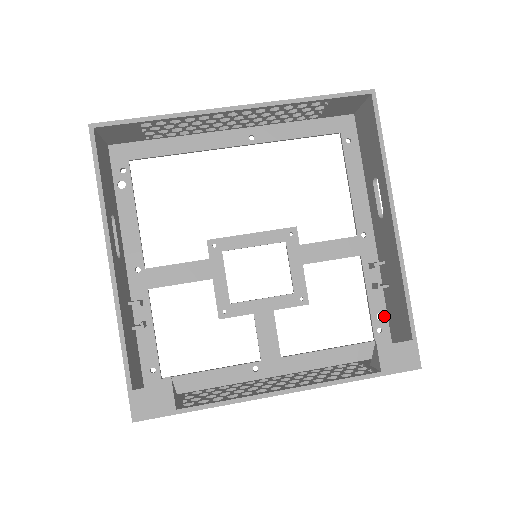
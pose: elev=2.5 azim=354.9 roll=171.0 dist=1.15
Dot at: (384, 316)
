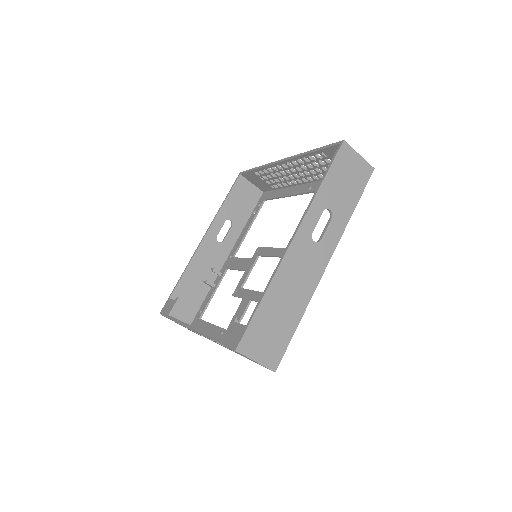
Dot at: occluded
